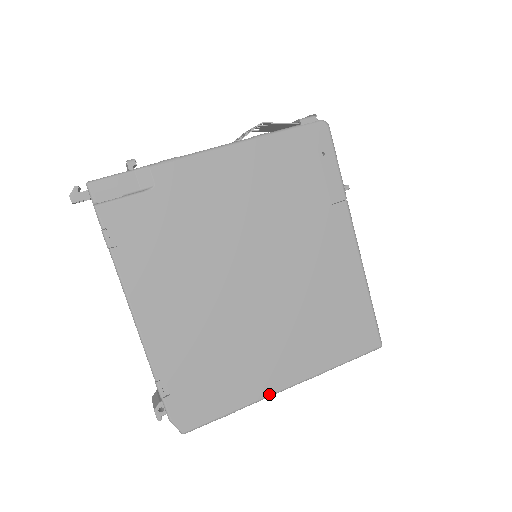
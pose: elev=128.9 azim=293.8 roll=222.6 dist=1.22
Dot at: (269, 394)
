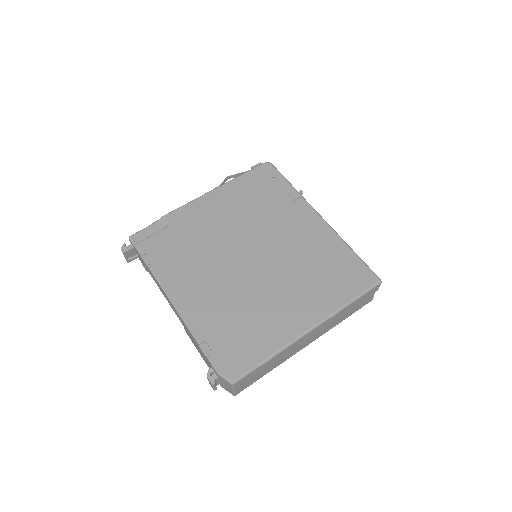
Dot at: (295, 337)
